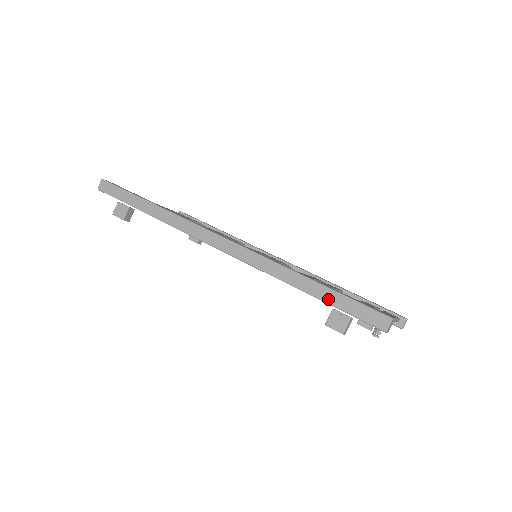
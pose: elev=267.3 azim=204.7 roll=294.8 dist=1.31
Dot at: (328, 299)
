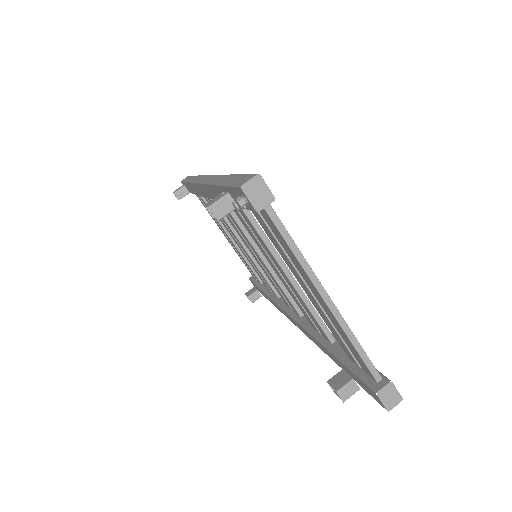
Dot at: (226, 181)
